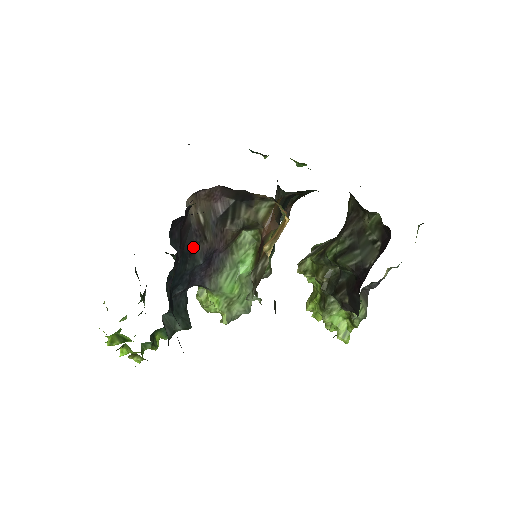
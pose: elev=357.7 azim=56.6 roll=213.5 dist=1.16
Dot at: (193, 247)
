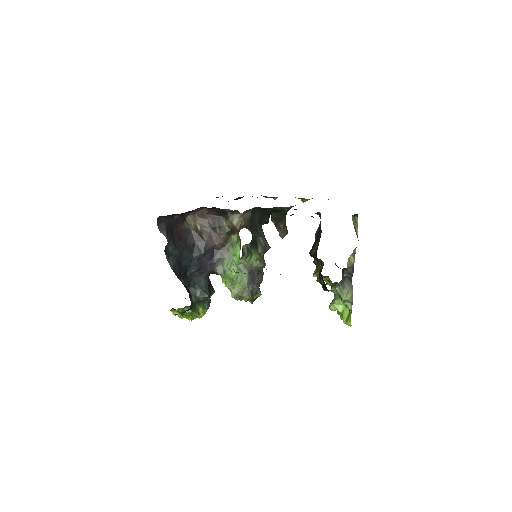
Dot at: (195, 243)
